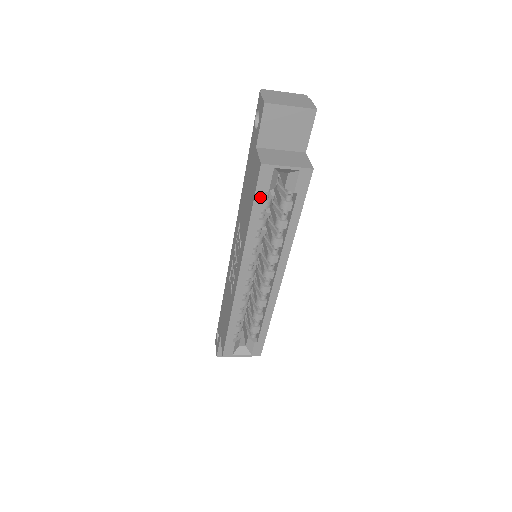
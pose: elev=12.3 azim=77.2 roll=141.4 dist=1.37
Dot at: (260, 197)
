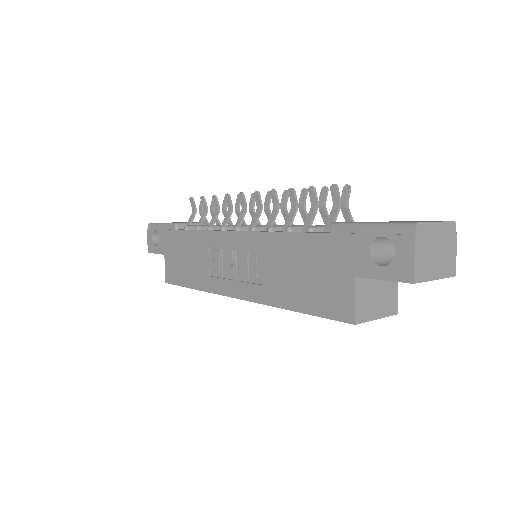
Dot at: occluded
